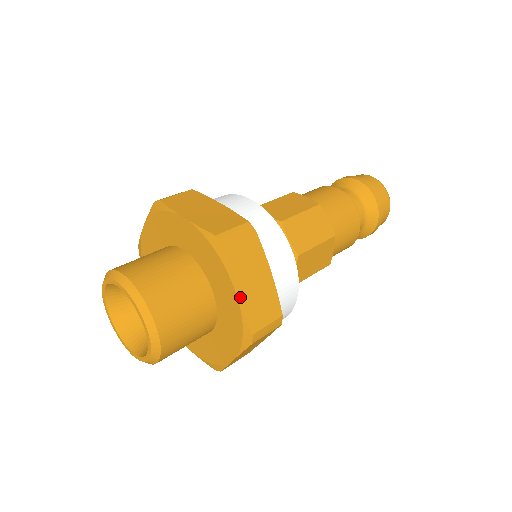
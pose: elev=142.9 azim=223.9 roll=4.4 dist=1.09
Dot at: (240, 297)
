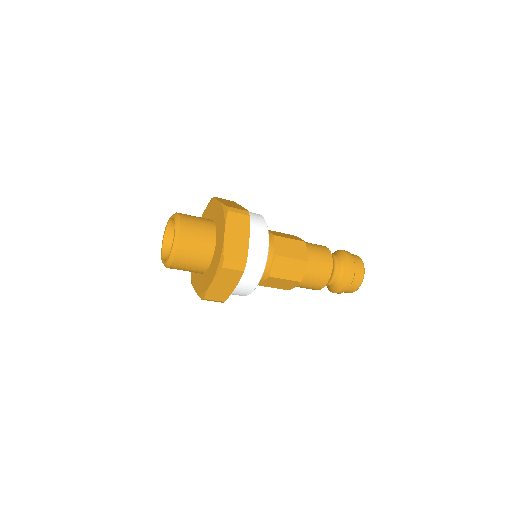
Dot at: (226, 239)
